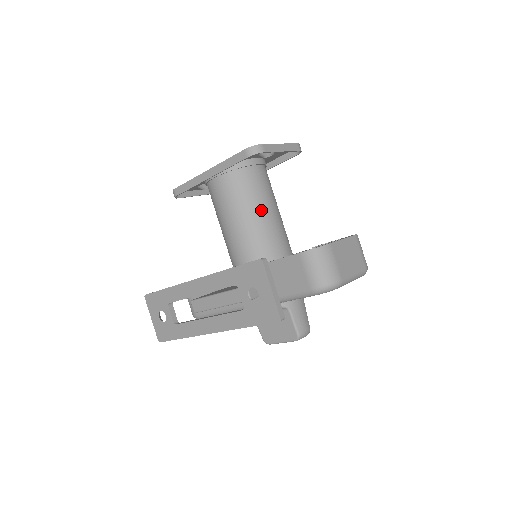
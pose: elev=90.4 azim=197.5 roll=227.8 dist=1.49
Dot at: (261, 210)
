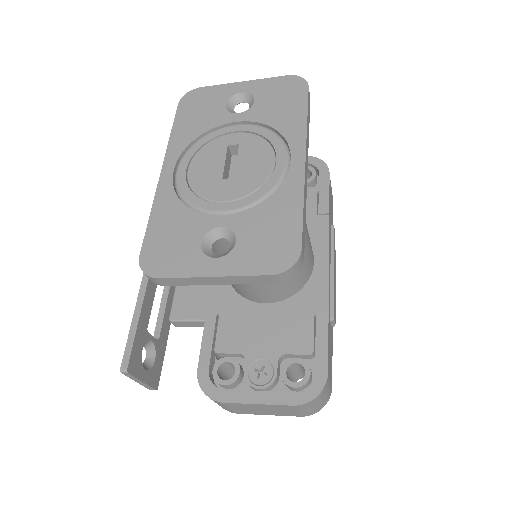
Dot at: occluded
